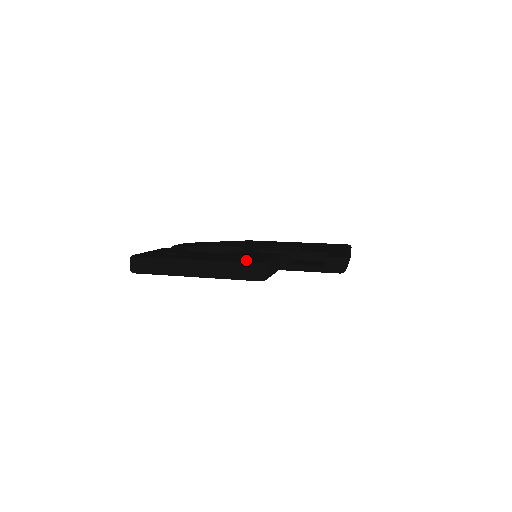
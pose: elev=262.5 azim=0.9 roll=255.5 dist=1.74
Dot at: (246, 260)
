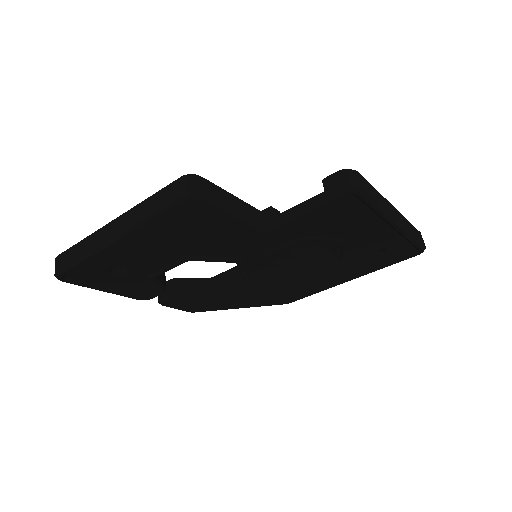
Dot at: occluded
